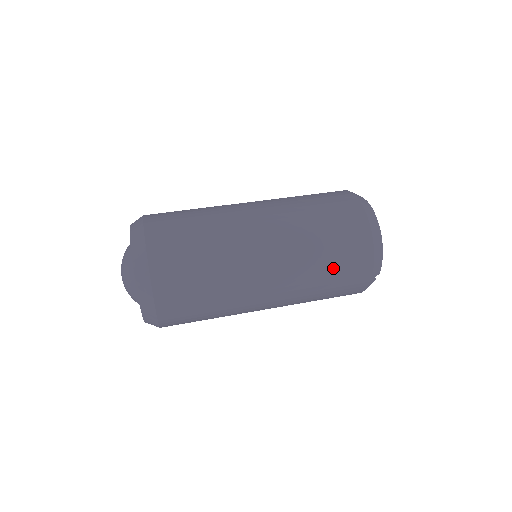
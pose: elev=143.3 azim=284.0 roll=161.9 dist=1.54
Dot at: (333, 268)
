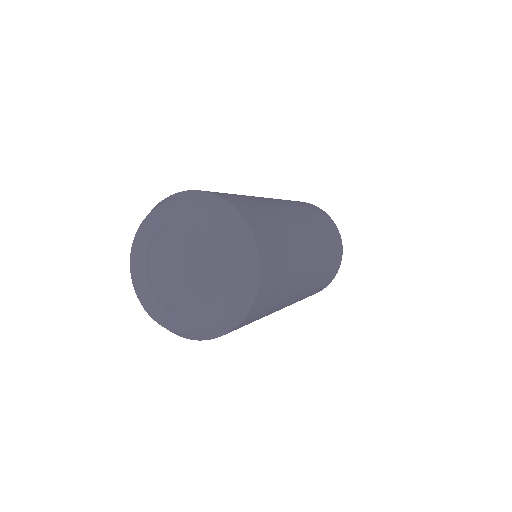
Dot at: (331, 254)
